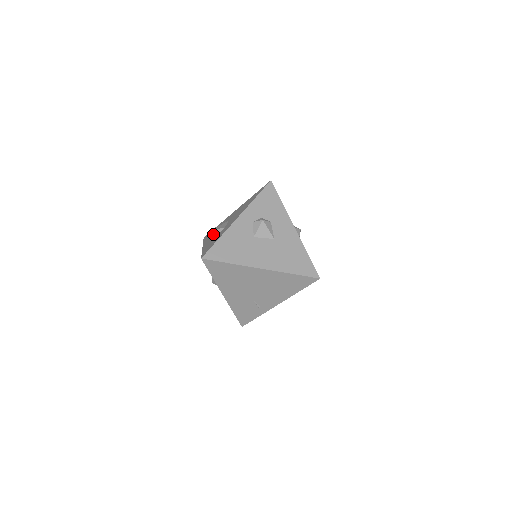
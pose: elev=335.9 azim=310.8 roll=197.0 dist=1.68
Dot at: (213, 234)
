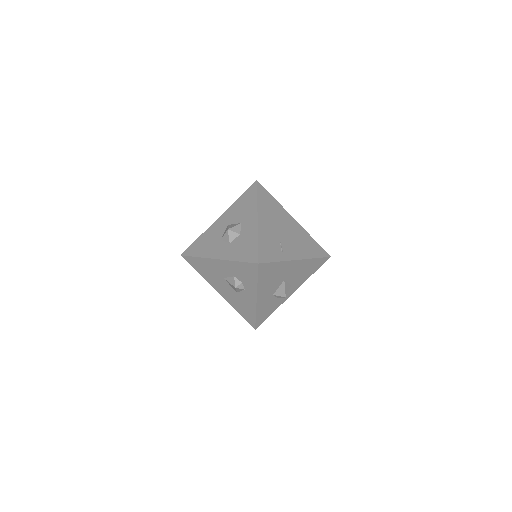
Dot at: occluded
